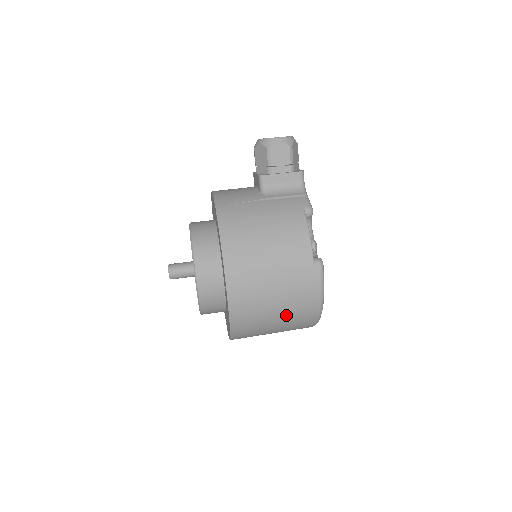
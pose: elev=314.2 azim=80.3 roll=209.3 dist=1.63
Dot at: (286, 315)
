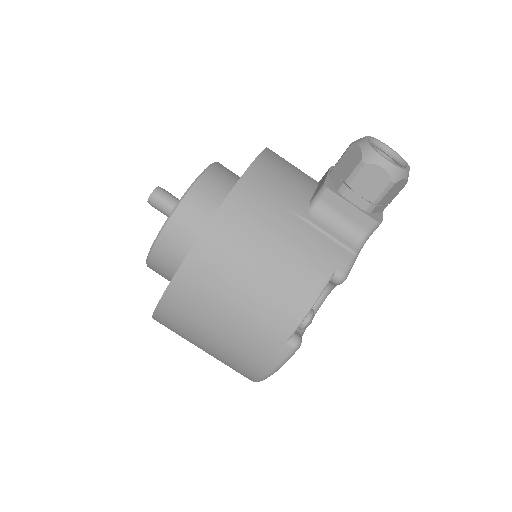
Dot at: (219, 354)
